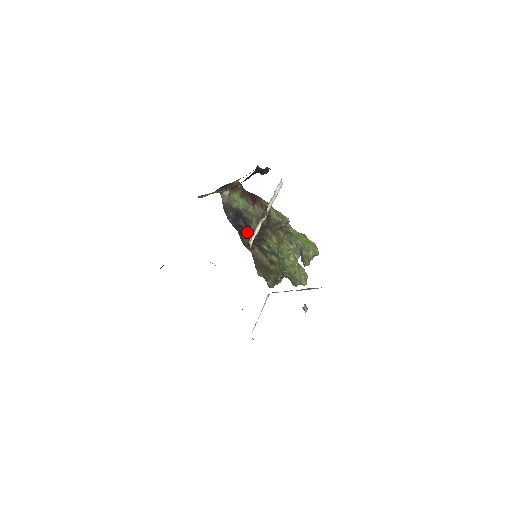
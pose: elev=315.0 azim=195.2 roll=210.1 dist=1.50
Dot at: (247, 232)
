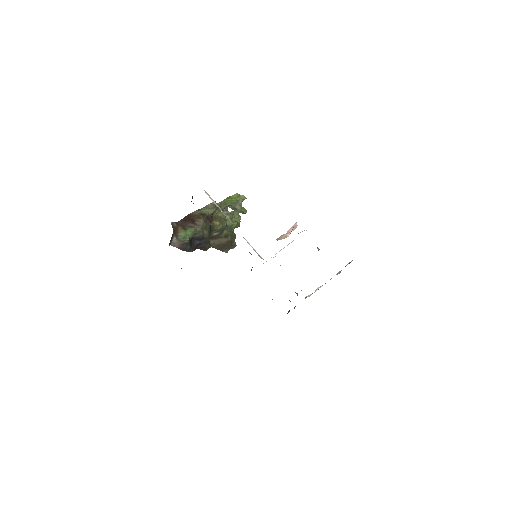
Dot at: (205, 242)
